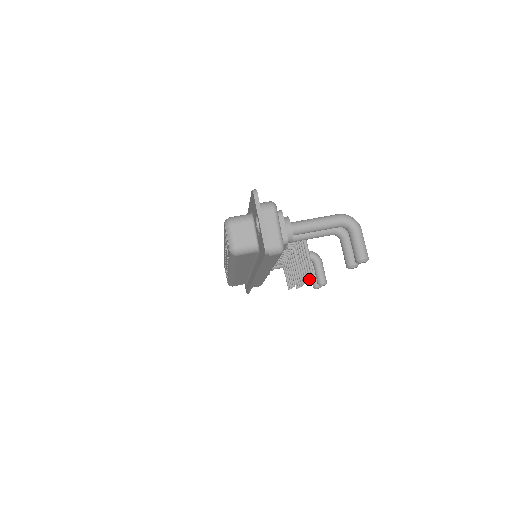
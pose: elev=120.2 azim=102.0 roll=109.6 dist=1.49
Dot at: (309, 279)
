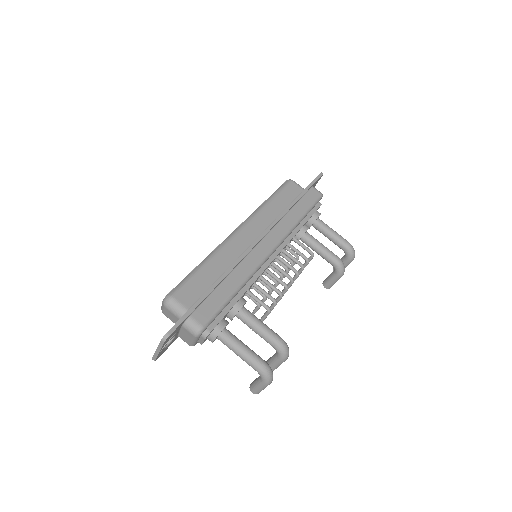
Dot at: occluded
